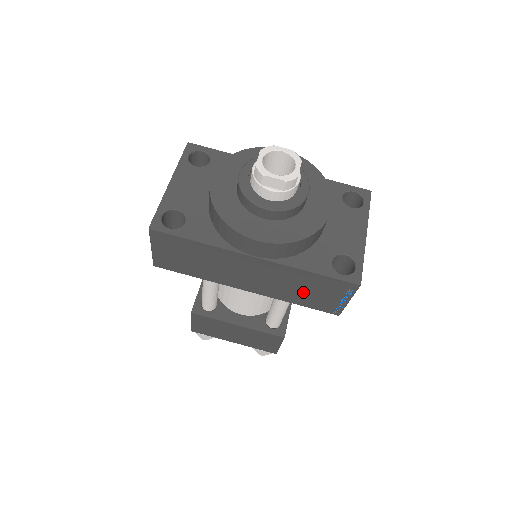
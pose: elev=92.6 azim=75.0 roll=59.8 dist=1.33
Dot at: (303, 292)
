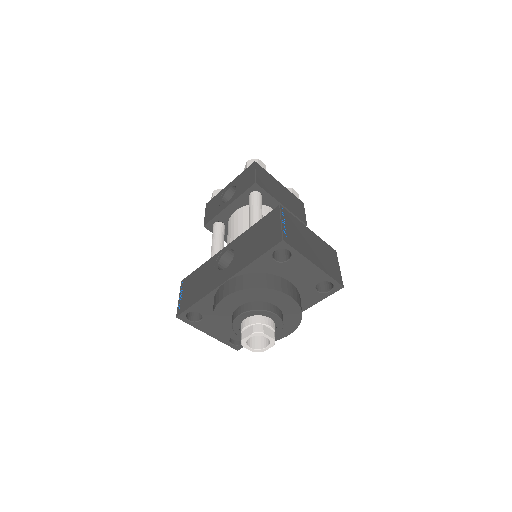
Dot at: occluded
